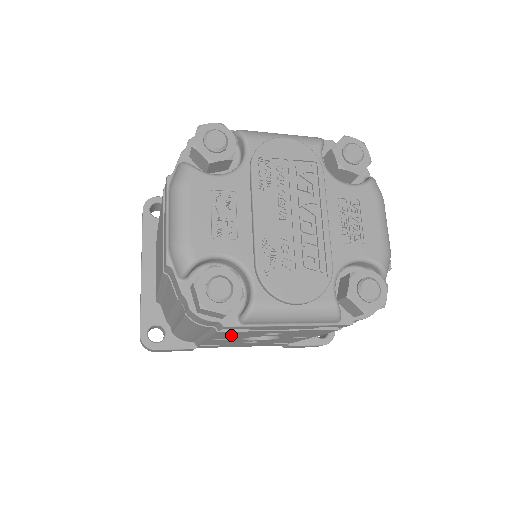
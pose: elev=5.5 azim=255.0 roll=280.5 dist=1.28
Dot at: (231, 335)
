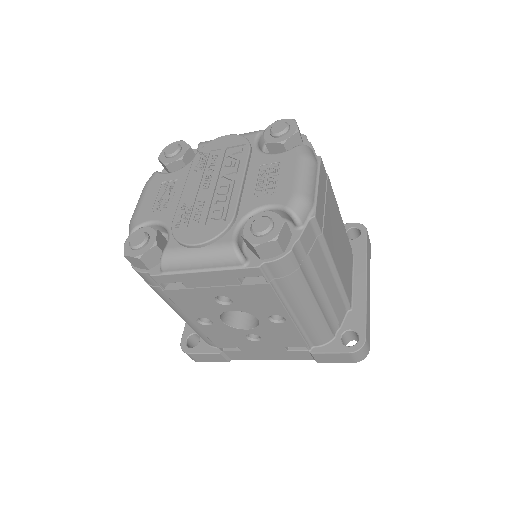
Dot at: (192, 305)
